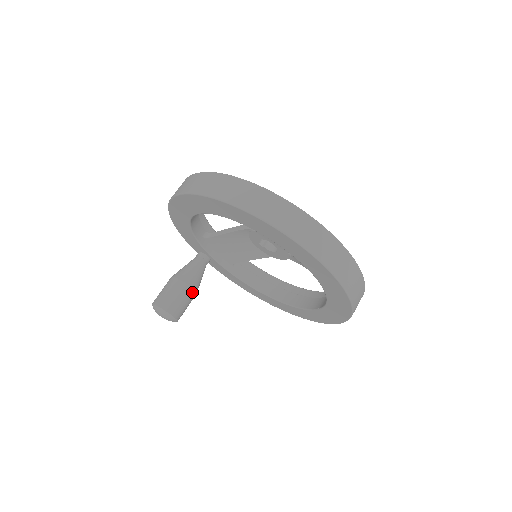
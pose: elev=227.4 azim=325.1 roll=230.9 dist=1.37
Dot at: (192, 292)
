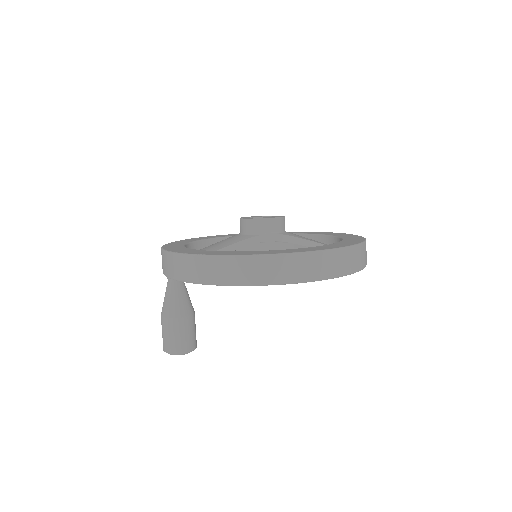
Dot at: occluded
